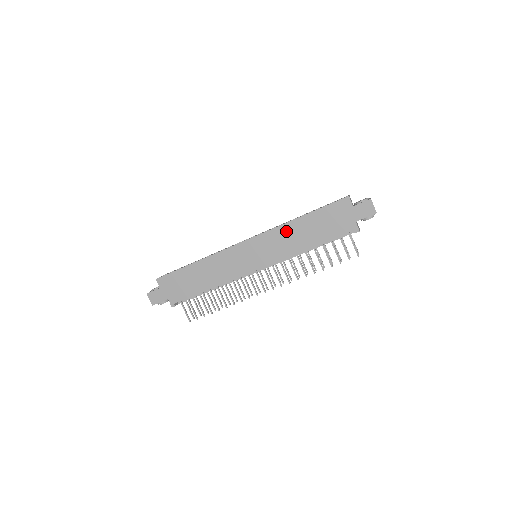
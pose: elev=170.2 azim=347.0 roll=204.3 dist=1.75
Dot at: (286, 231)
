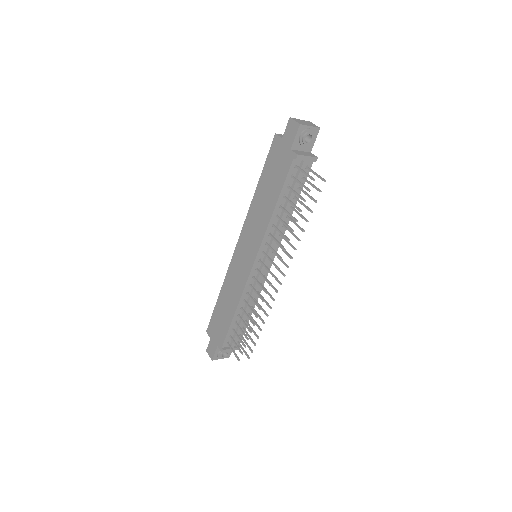
Dot at: (254, 210)
